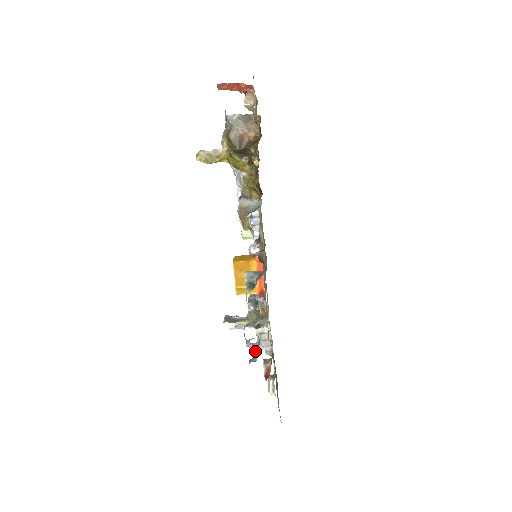
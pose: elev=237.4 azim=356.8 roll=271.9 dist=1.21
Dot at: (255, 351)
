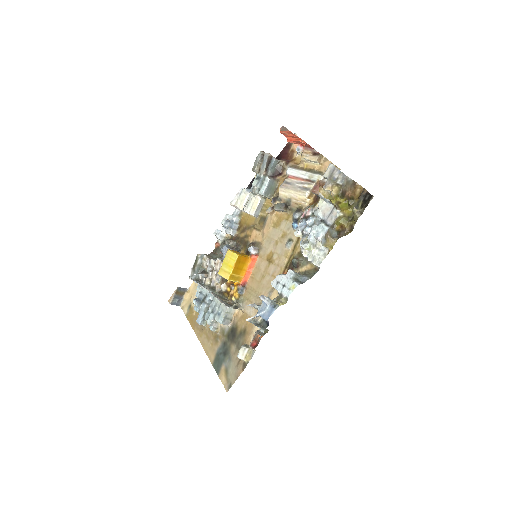
Dot at: (259, 325)
